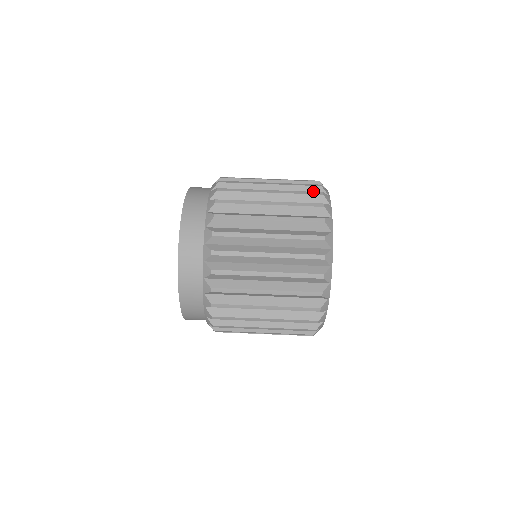
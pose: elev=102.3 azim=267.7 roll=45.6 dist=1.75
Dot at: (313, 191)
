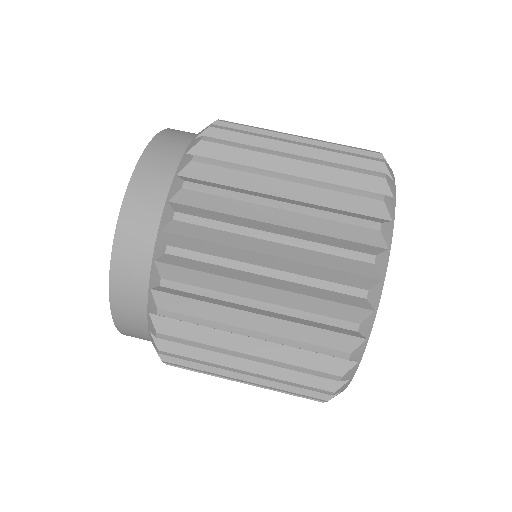
Dot at: occluded
